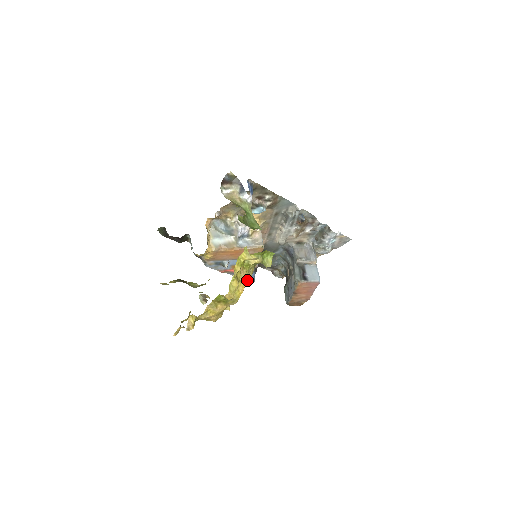
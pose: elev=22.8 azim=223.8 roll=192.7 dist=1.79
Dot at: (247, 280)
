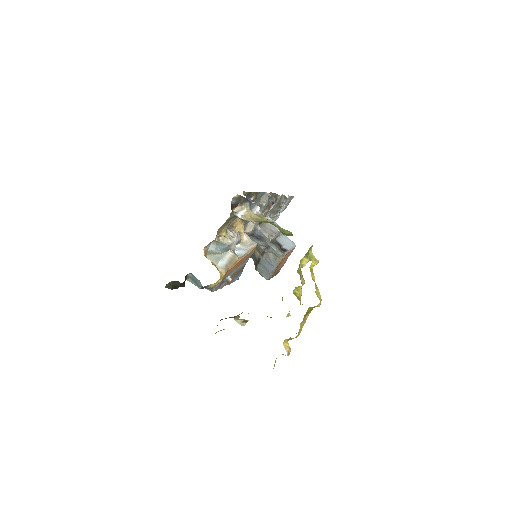
Dot at: occluded
